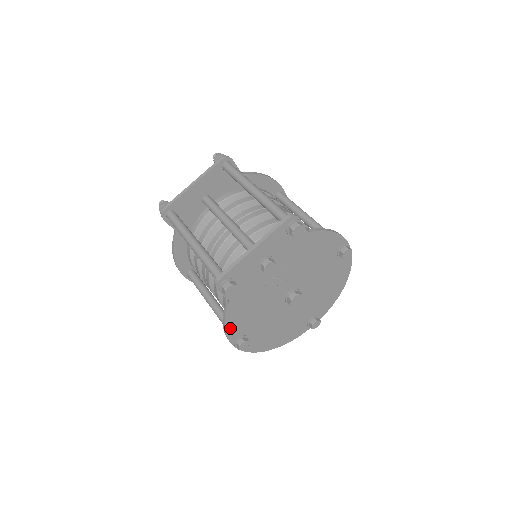
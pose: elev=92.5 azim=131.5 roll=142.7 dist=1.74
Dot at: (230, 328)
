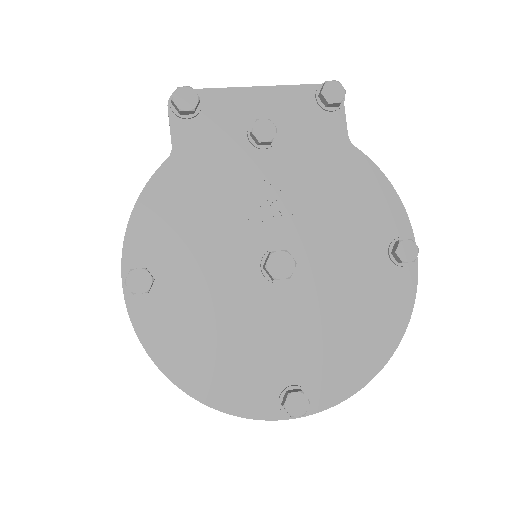
Dot at: (141, 220)
